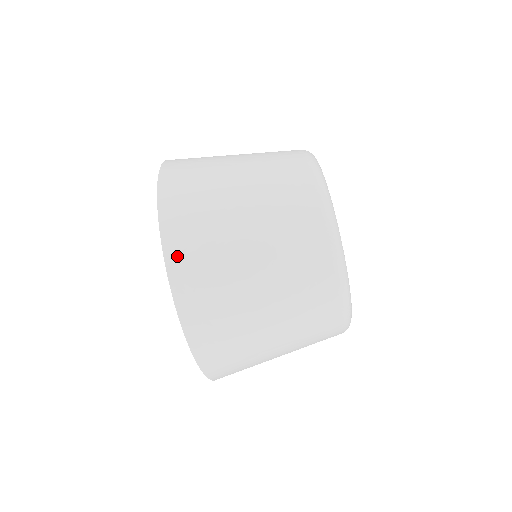
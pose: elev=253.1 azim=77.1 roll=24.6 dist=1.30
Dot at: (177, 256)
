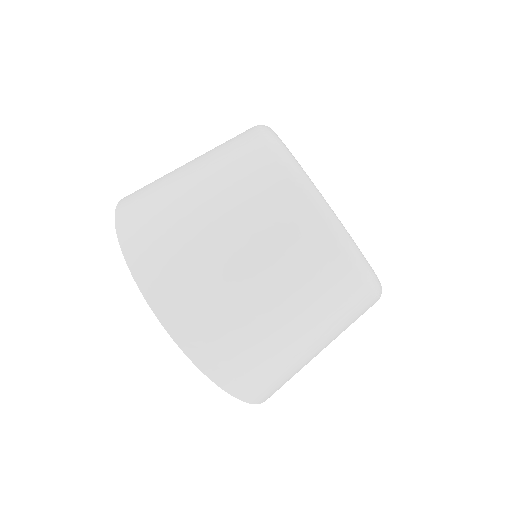
Dot at: (246, 390)
